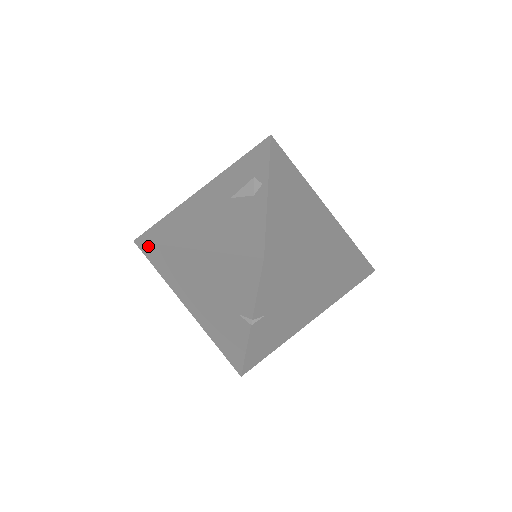
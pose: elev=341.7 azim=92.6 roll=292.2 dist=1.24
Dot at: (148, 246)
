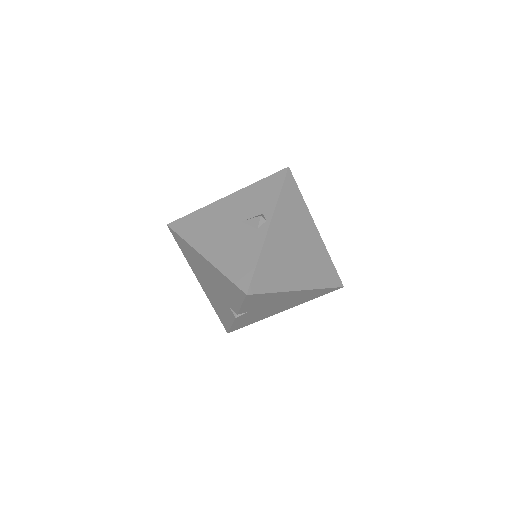
Dot at: (176, 235)
